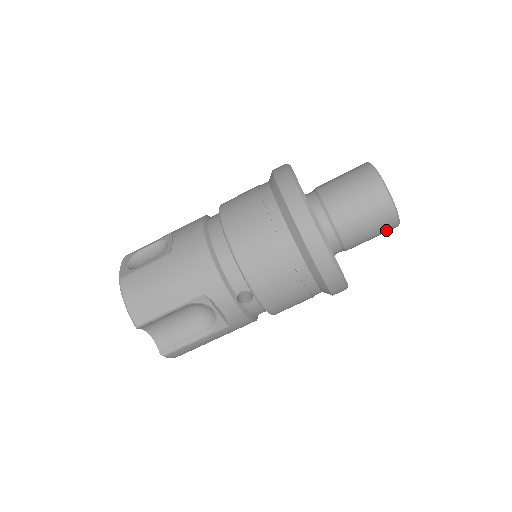
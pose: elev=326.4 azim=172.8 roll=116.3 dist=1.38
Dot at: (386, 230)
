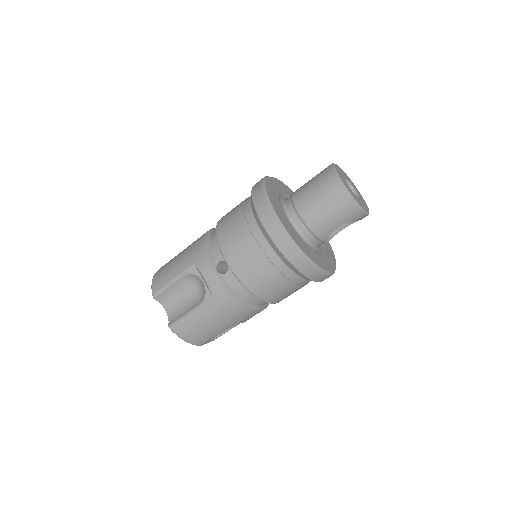
Dot at: (345, 209)
